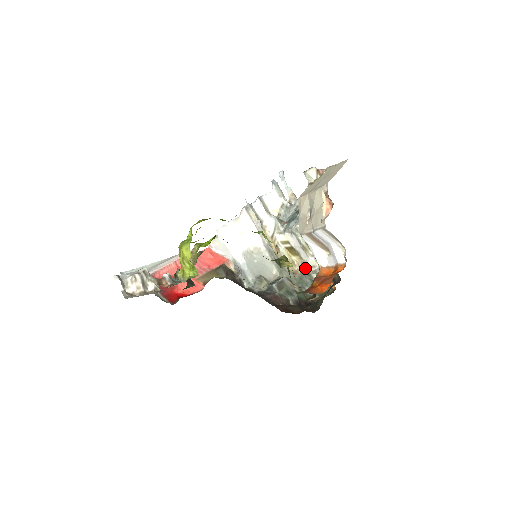
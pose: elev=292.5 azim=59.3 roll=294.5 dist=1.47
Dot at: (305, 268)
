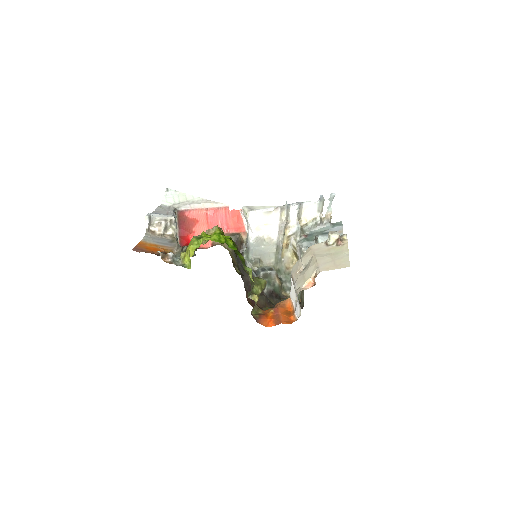
Dot at: occluded
